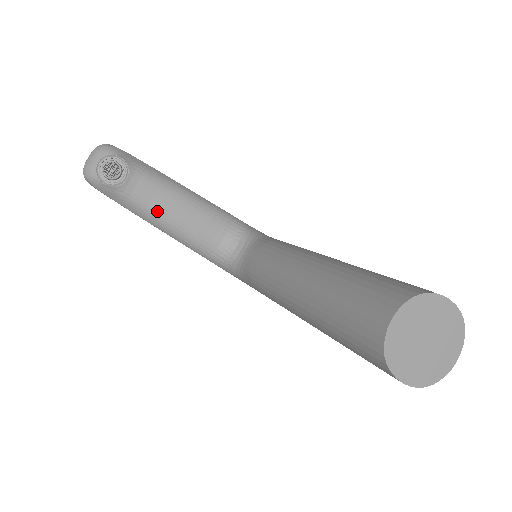
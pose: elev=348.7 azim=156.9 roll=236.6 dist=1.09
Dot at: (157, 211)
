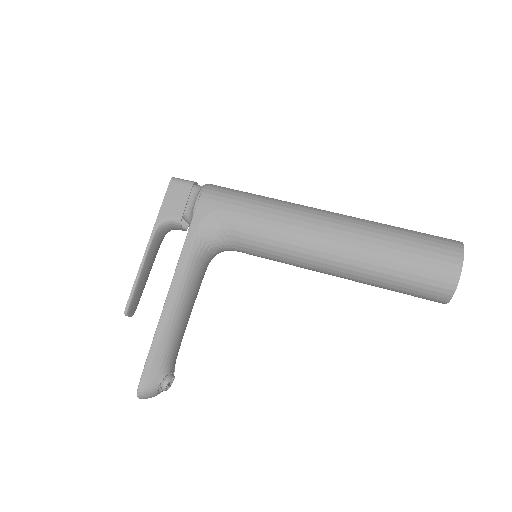
Dot at: (185, 329)
